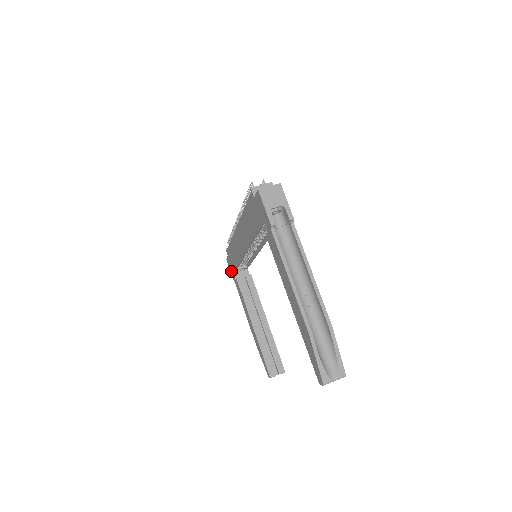
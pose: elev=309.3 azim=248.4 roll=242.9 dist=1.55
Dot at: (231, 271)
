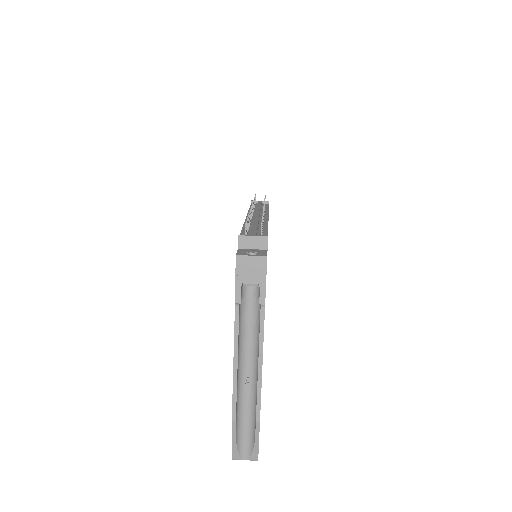
Dot at: occluded
